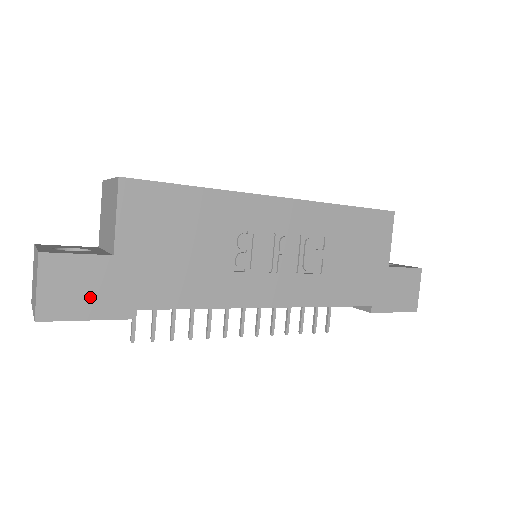
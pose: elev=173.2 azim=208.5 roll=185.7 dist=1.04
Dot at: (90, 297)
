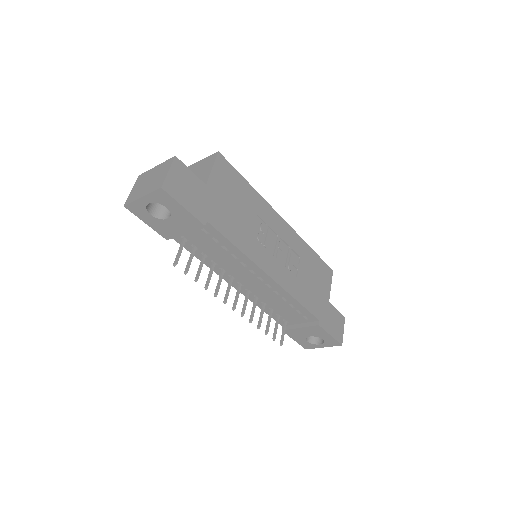
Dot at: (189, 197)
